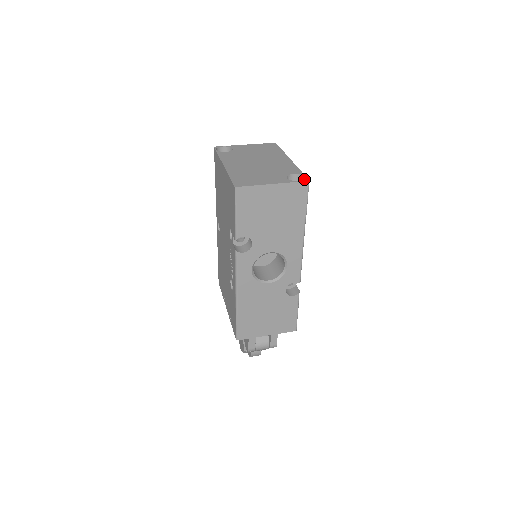
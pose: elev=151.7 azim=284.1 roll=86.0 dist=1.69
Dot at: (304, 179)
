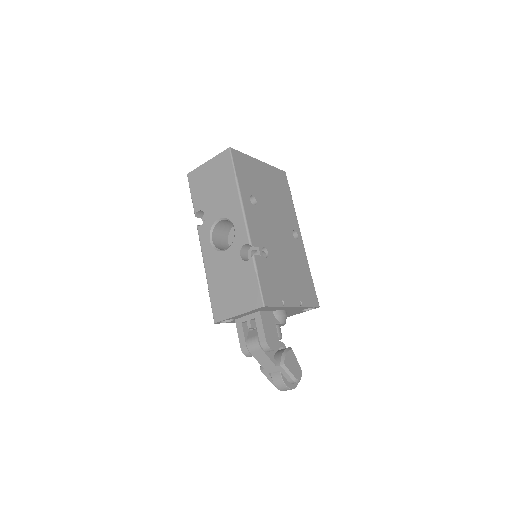
Dot at: (236, 153)
